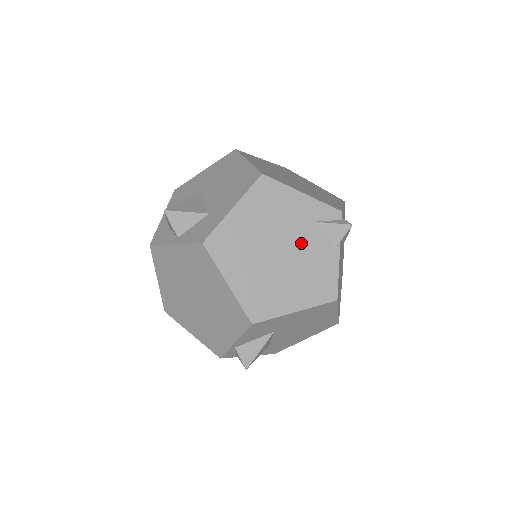
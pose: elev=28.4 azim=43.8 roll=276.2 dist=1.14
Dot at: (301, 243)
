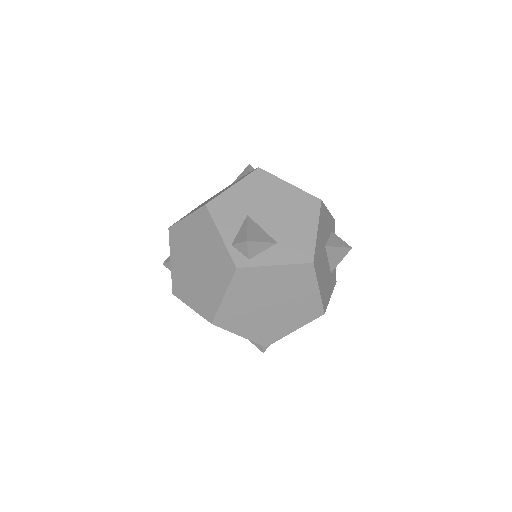
Dot at: occluded
